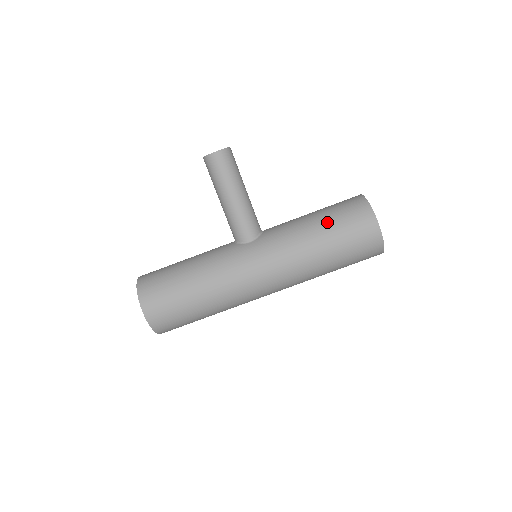
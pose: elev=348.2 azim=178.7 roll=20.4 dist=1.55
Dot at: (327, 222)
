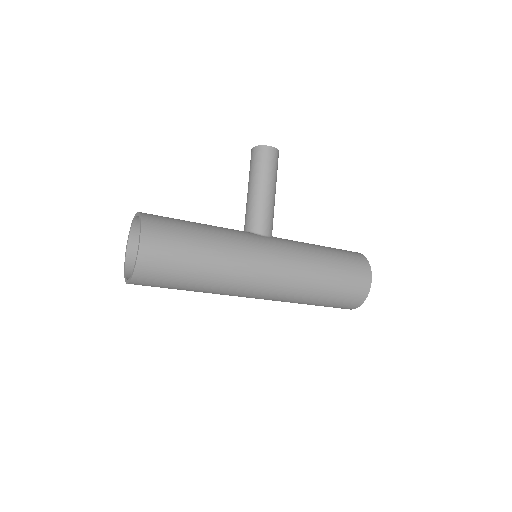
Dot at: (334, 253)
